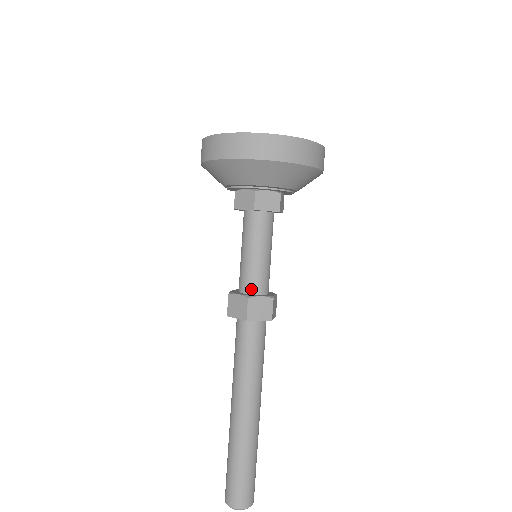
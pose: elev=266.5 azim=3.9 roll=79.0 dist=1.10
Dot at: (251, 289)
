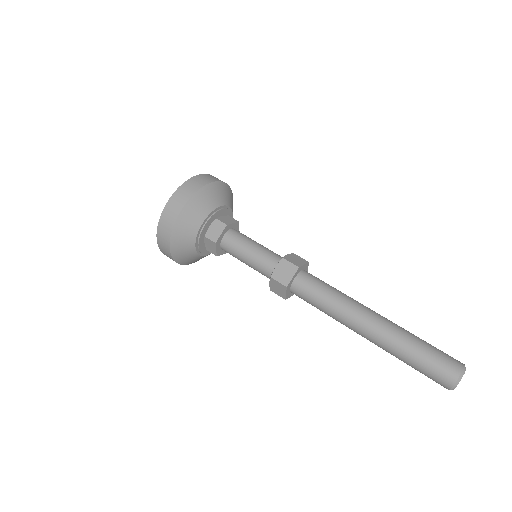
Dot at: (277, 261)
